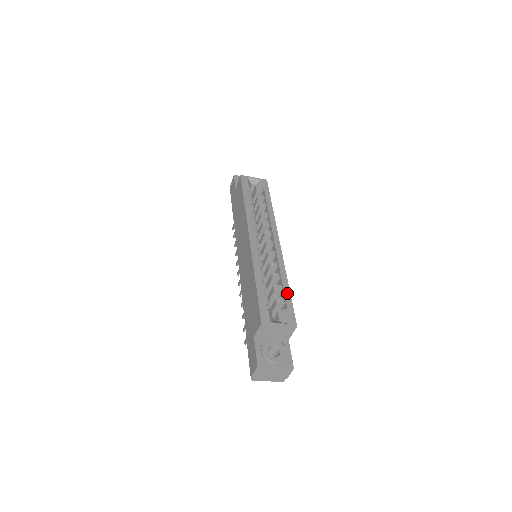
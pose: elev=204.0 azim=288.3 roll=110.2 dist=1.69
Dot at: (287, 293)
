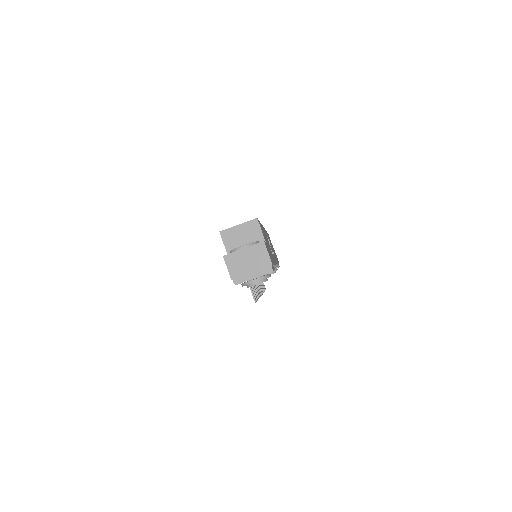
Dot at: occluded
